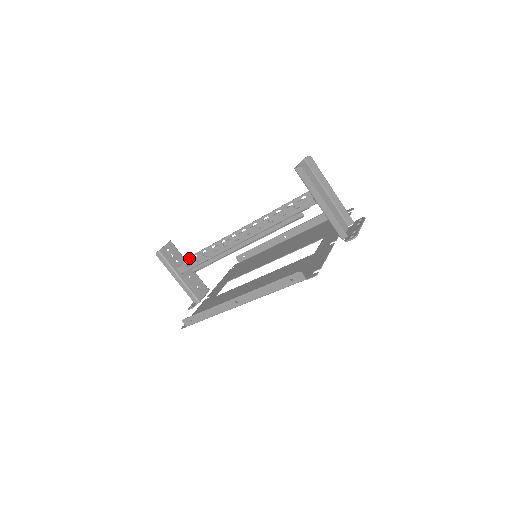
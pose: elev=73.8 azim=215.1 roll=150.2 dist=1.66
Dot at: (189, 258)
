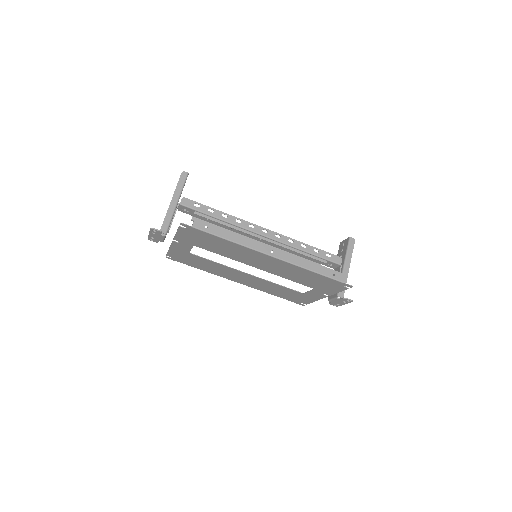
Dot at: occluded
